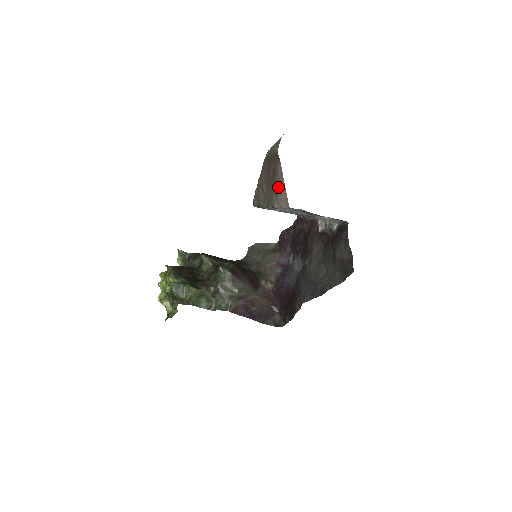
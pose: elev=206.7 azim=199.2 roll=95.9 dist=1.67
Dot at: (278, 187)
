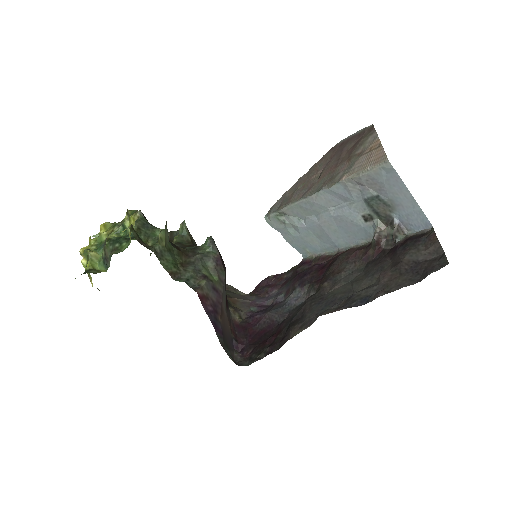
Dot at: (360, 156)
